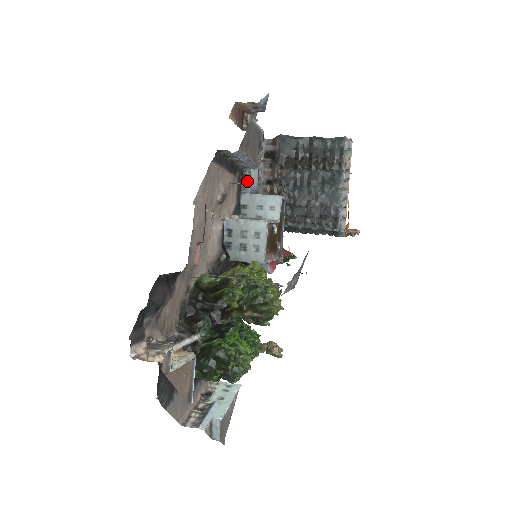
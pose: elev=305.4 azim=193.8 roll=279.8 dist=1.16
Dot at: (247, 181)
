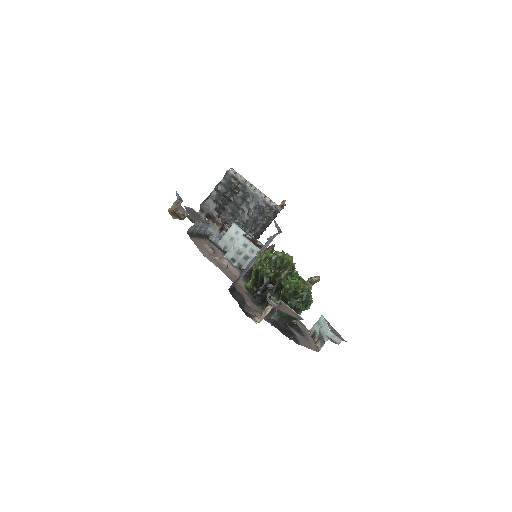
Dot at: (212, 237)
